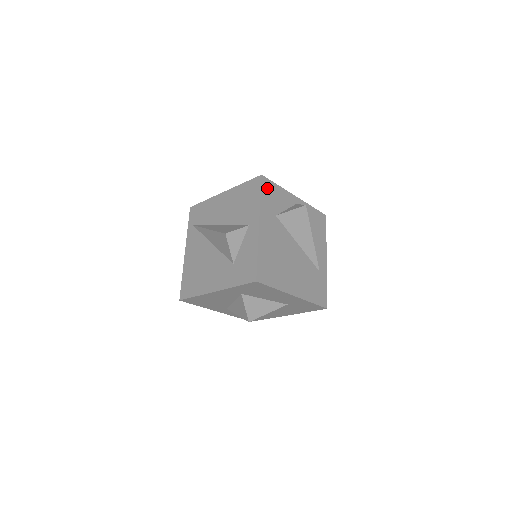
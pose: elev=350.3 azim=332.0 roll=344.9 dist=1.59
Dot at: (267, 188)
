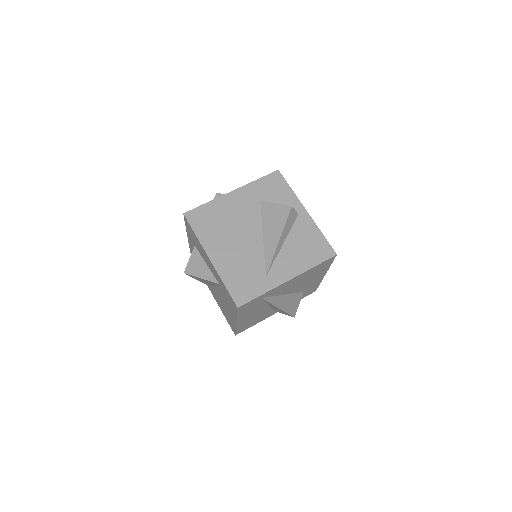
Dot at: (274, 180)
